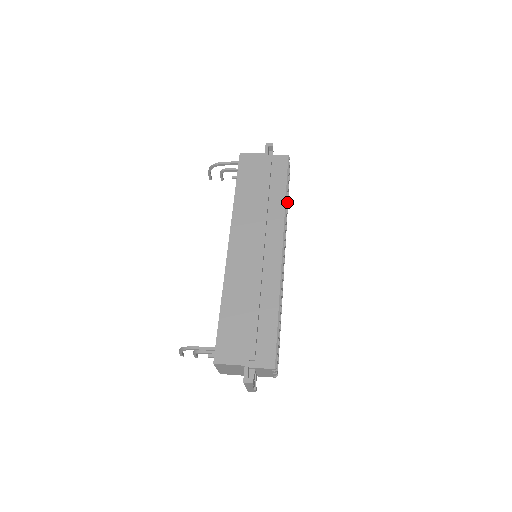
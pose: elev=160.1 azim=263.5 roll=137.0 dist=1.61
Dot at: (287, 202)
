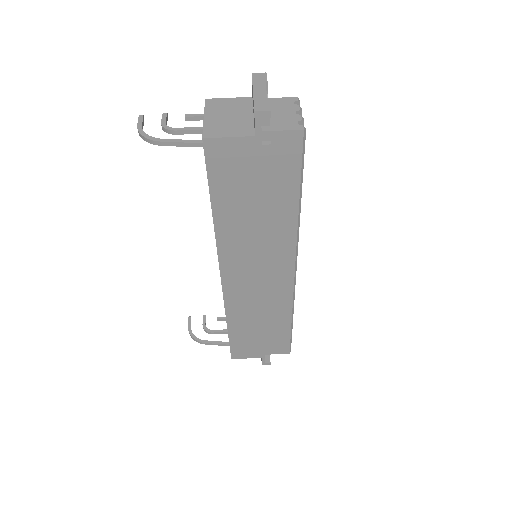
Dot at: occluded
